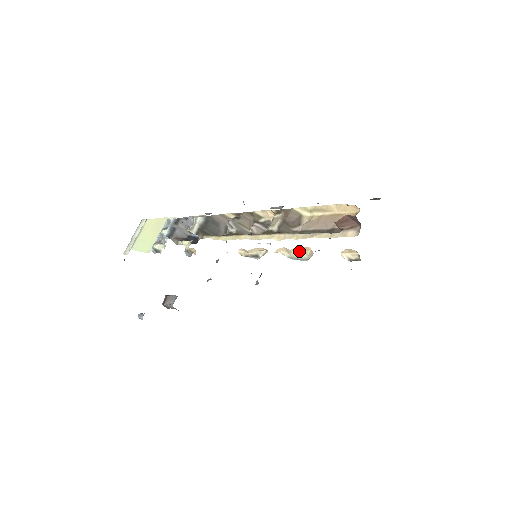
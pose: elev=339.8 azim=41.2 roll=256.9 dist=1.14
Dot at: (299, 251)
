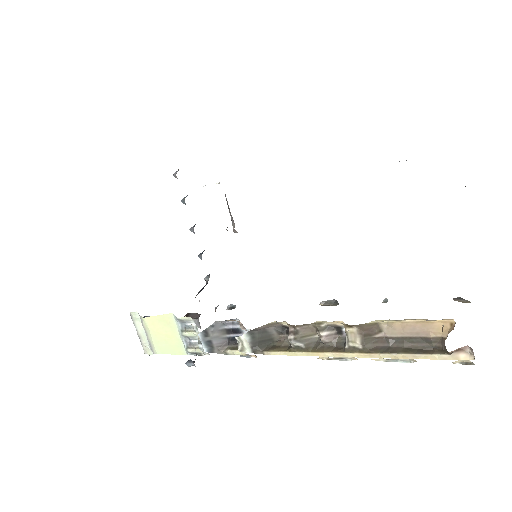
Dot at: occluded
